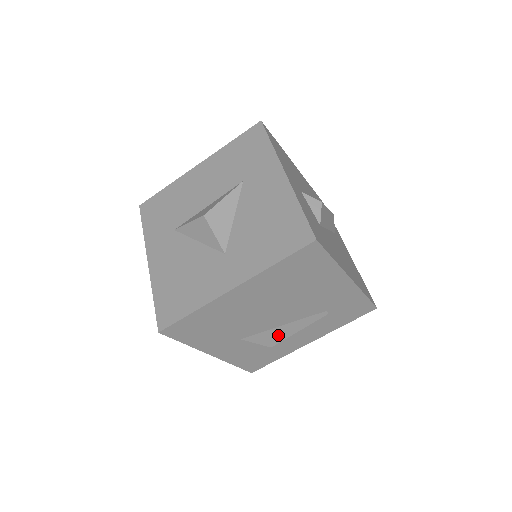
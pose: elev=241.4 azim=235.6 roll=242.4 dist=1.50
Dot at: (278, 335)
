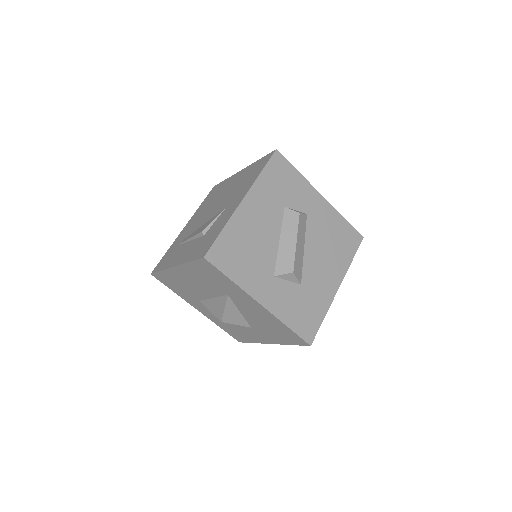
Dot at: occluded
